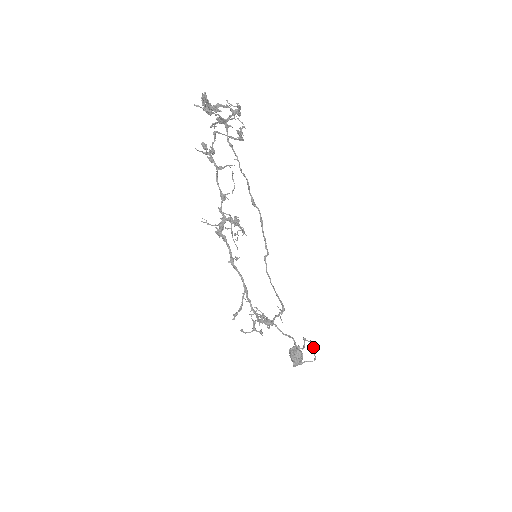
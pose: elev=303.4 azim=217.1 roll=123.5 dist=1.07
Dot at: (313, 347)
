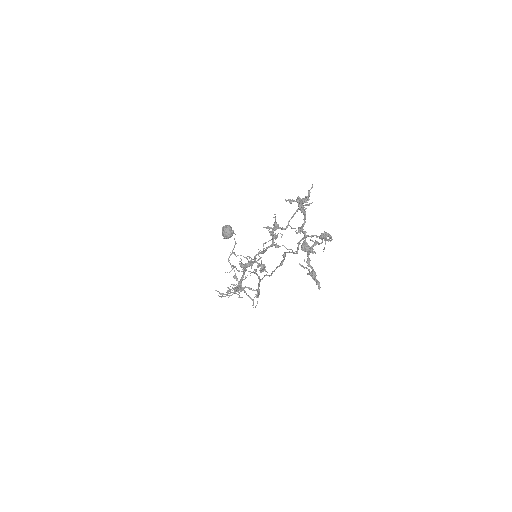
Dot at: occluded
